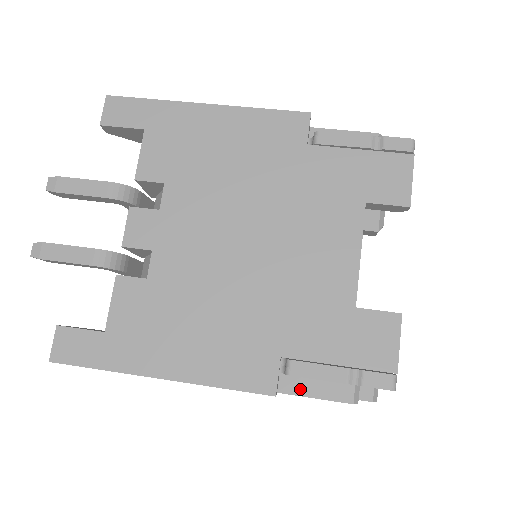
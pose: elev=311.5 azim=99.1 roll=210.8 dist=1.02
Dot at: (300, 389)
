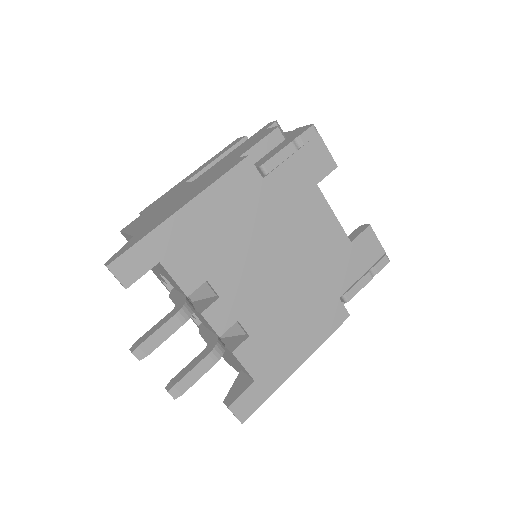
Dot at: occluded
